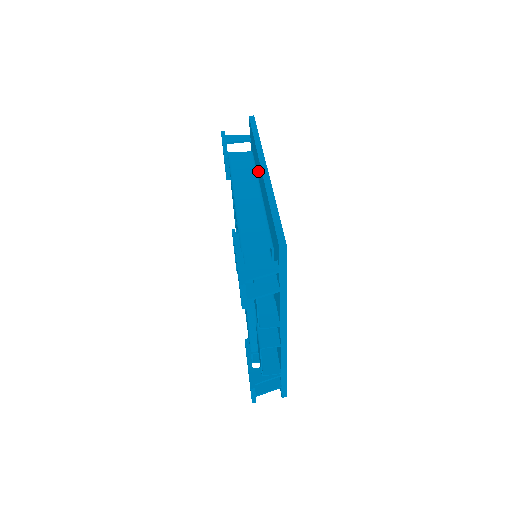
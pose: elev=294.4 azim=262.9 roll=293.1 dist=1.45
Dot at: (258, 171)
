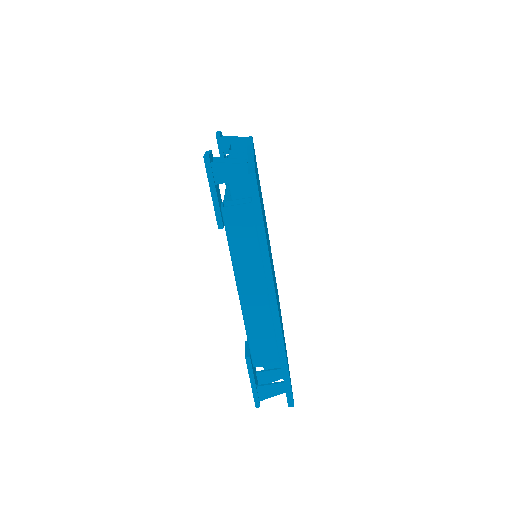
Dot at: occluded
